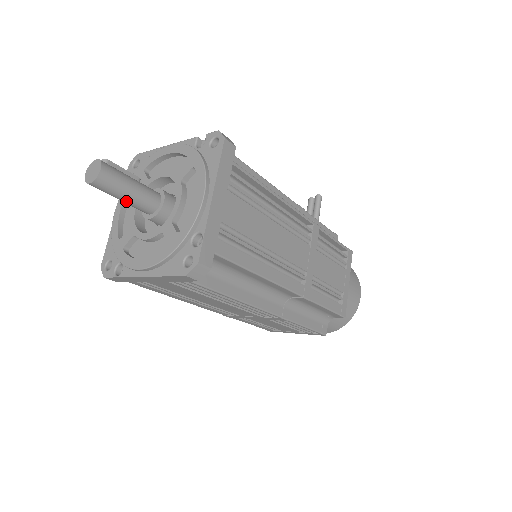
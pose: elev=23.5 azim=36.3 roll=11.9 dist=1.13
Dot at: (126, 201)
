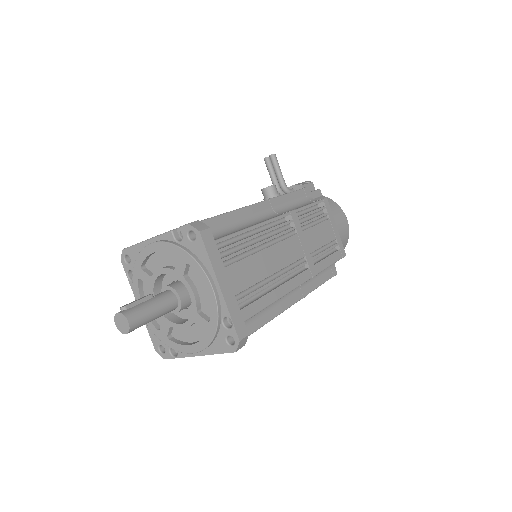
Dot at: occluded
